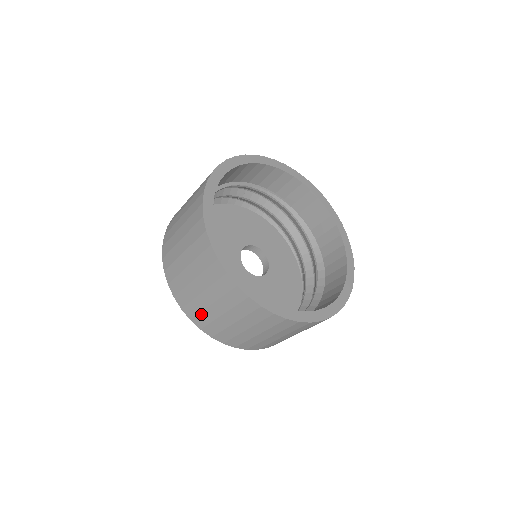
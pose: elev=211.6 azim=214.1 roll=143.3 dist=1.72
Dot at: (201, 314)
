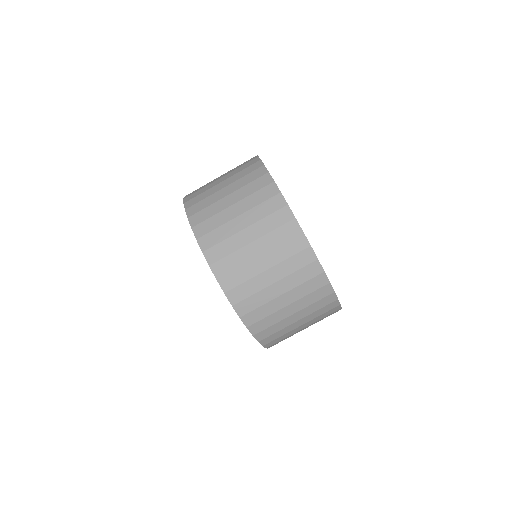
Dot at: (201, 190)
